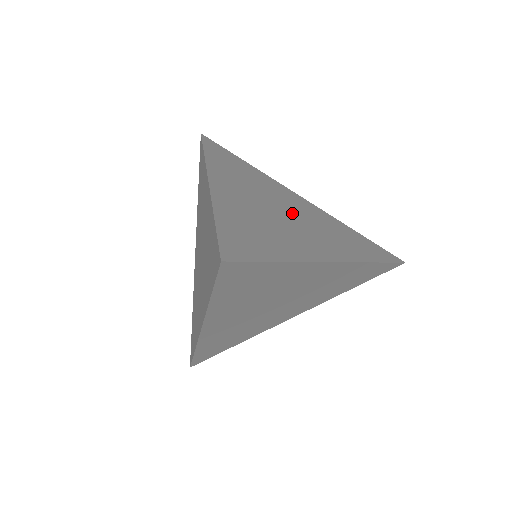
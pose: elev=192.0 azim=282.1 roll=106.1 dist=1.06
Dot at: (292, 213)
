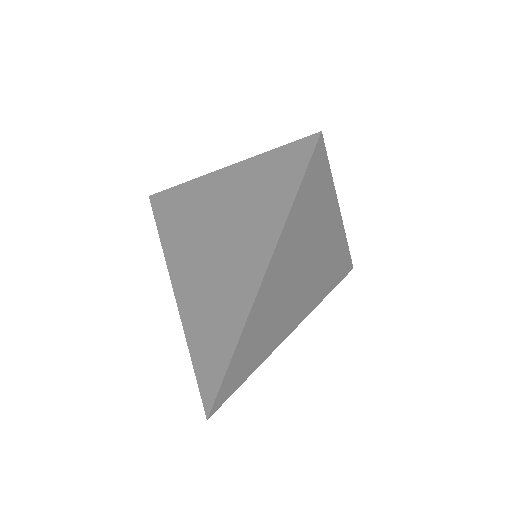
Dot at: occluded
